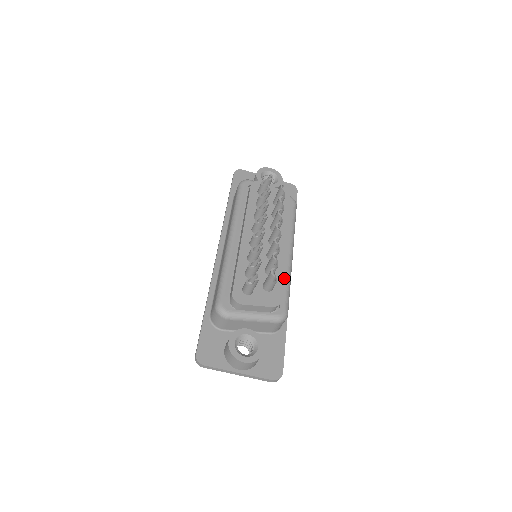
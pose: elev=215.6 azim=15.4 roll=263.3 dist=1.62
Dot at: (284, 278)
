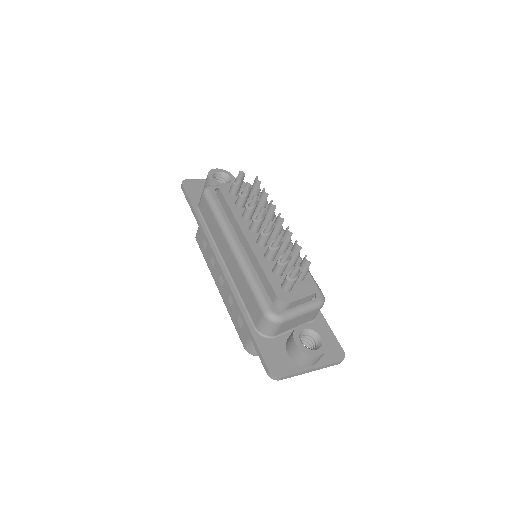
Dot at: occluded
